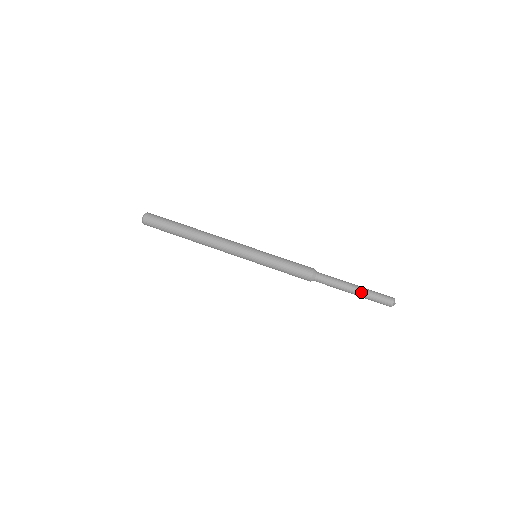
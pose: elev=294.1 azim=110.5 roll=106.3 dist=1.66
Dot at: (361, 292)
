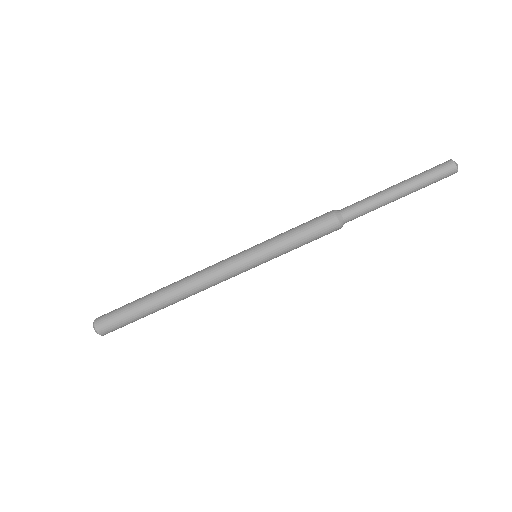
Dot at: occluded
